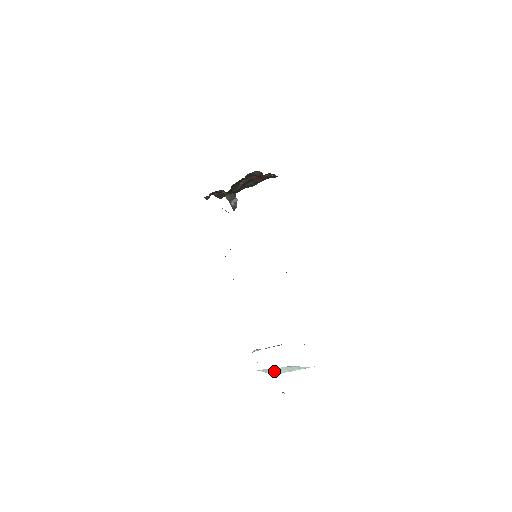
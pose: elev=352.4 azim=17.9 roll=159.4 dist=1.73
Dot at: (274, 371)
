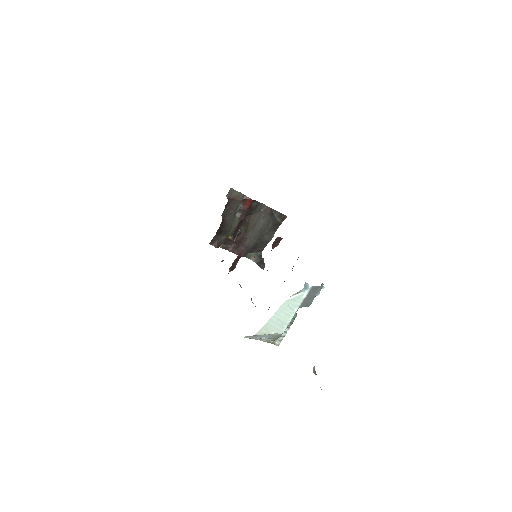
Dot at: (275, 325)
